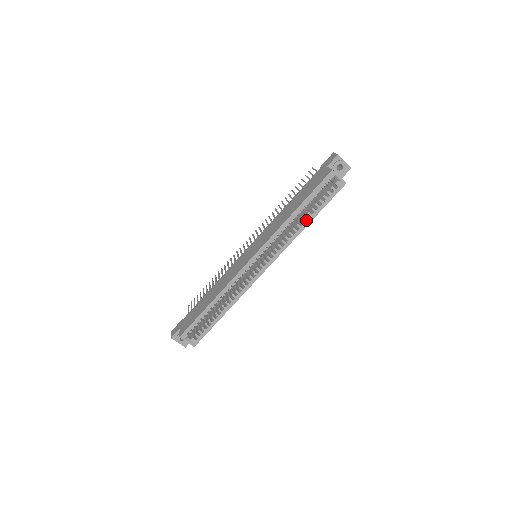
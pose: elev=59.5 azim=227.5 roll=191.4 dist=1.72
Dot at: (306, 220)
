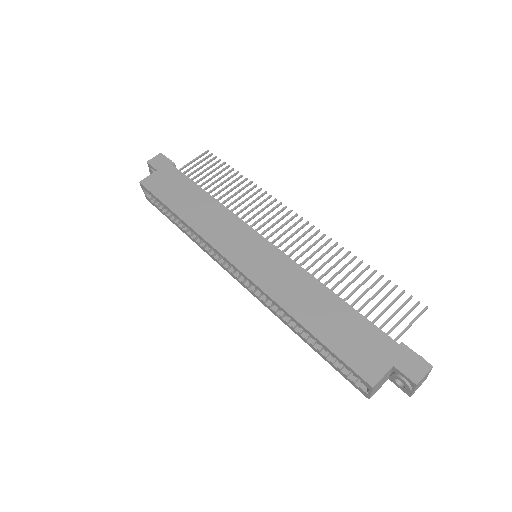
Dot at: (304, 336)
